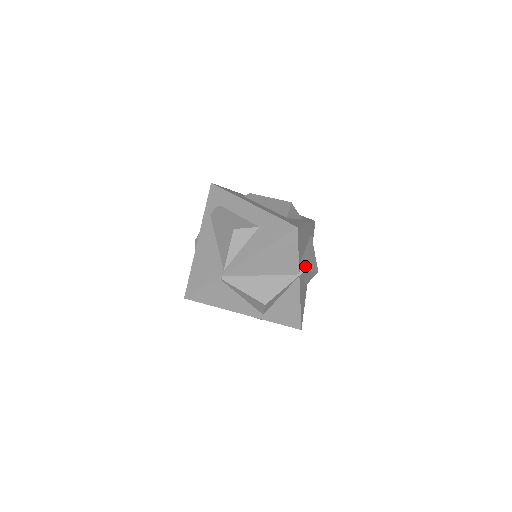
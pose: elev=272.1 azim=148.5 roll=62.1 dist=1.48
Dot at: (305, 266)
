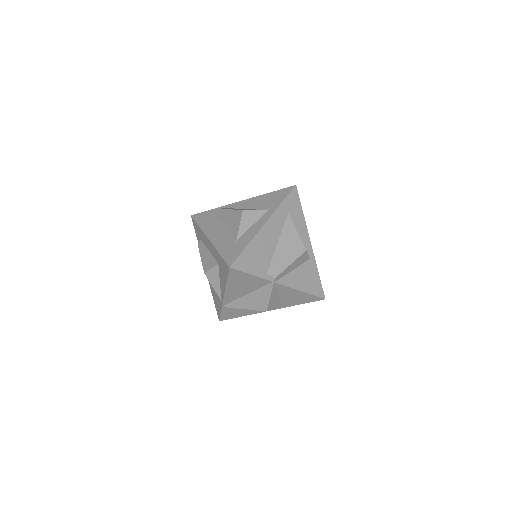
Dot at: (277, 268)
